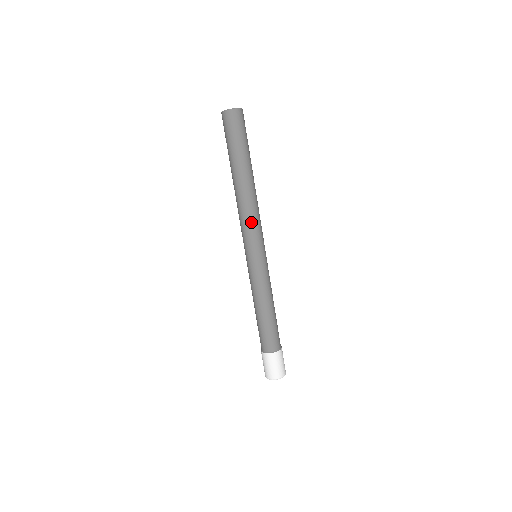
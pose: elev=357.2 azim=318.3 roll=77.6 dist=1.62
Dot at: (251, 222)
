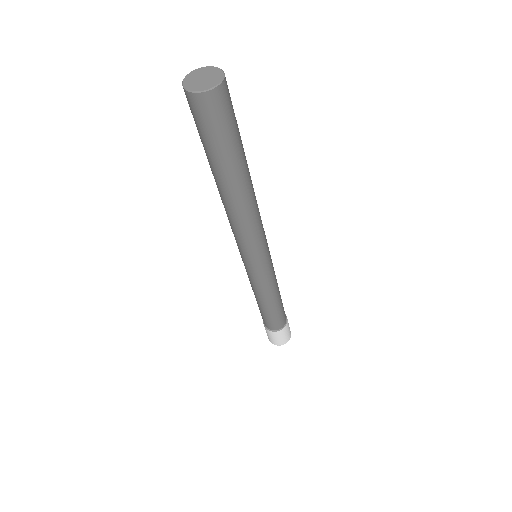
Dot at: (250, 236)
